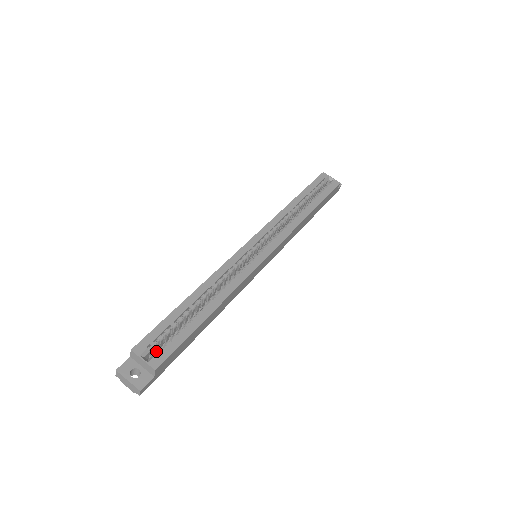
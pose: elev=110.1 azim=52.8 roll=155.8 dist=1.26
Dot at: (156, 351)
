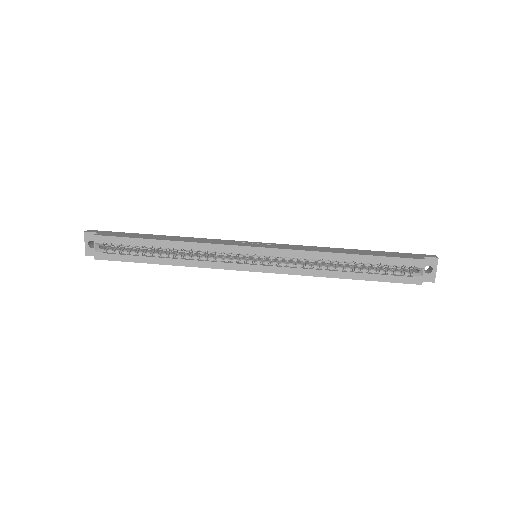
Dot at: occluded
